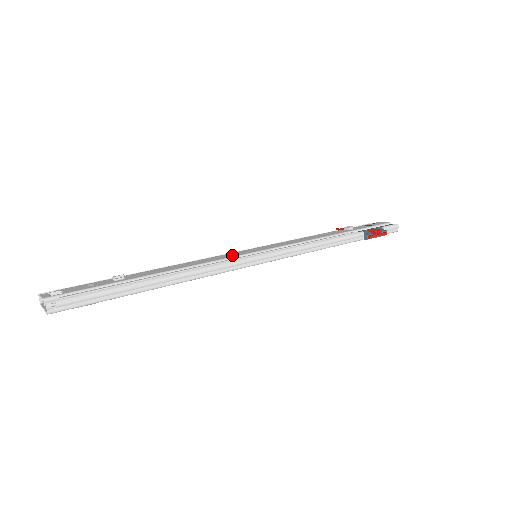
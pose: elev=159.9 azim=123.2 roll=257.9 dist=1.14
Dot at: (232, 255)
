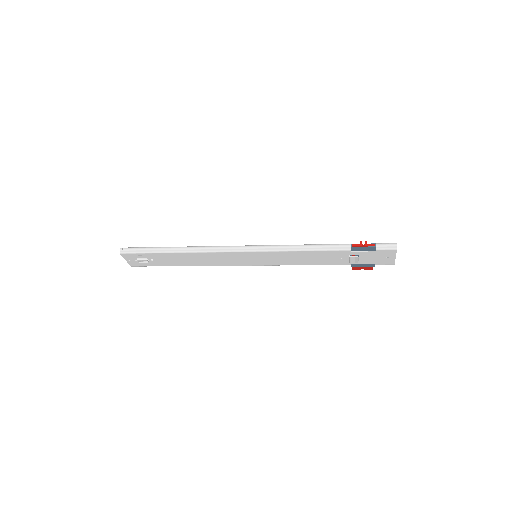
Dot at: occluded
